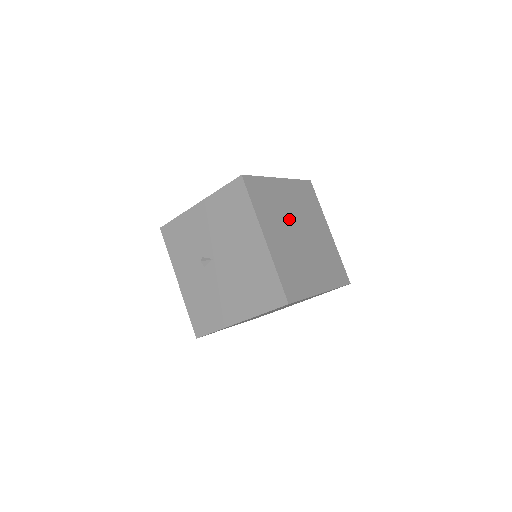
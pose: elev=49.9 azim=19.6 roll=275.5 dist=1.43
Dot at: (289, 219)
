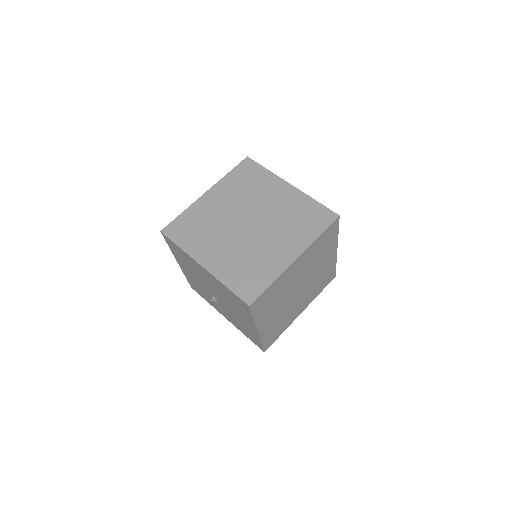
Dot at: (228, 222)
